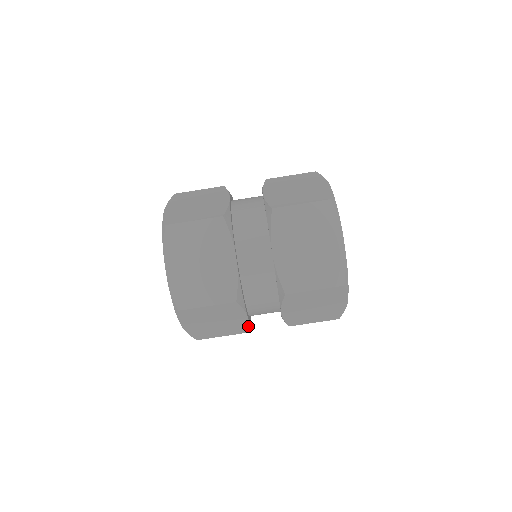
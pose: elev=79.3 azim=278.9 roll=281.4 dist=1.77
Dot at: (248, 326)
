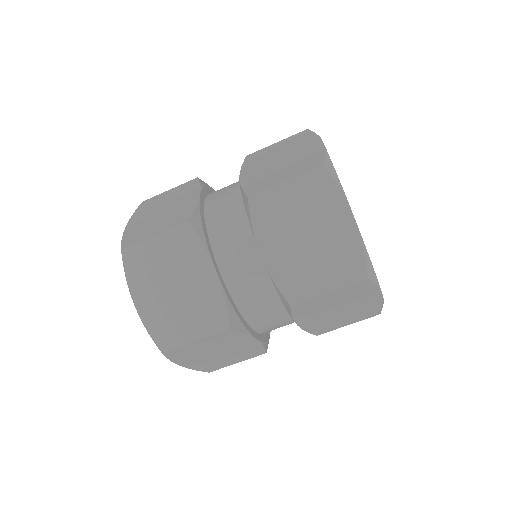
Dot at: (263, 347)
